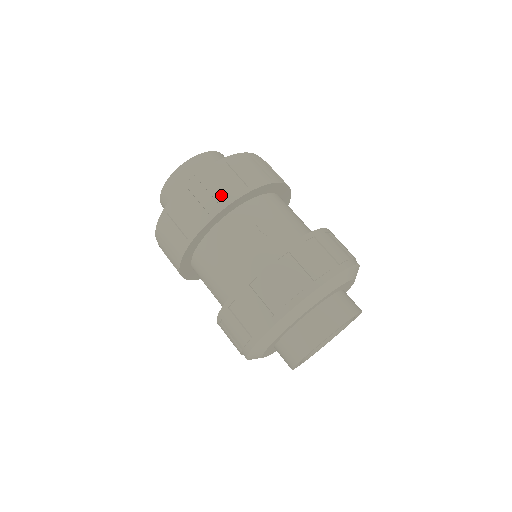
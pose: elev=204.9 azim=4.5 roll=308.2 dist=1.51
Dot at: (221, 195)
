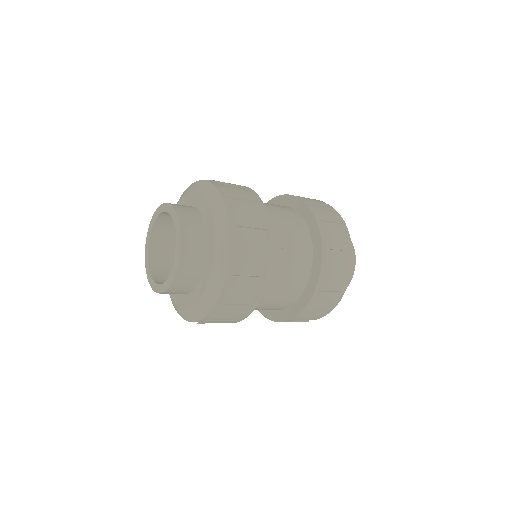
Dot at: (261, 256)
